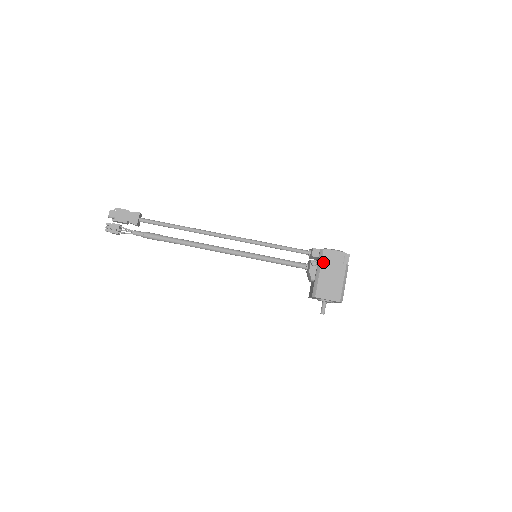
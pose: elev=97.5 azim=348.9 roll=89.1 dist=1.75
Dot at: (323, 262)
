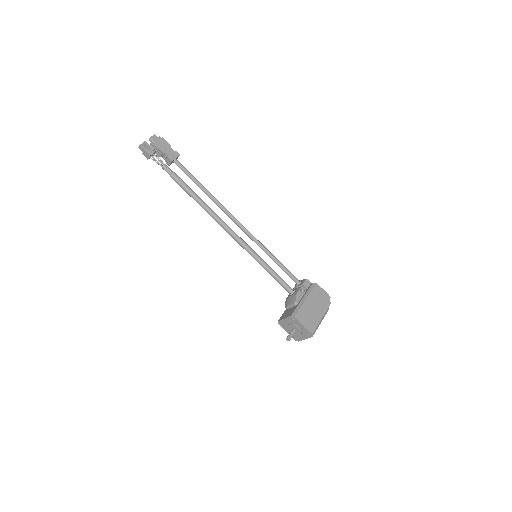
Dot at: (312, 293)
